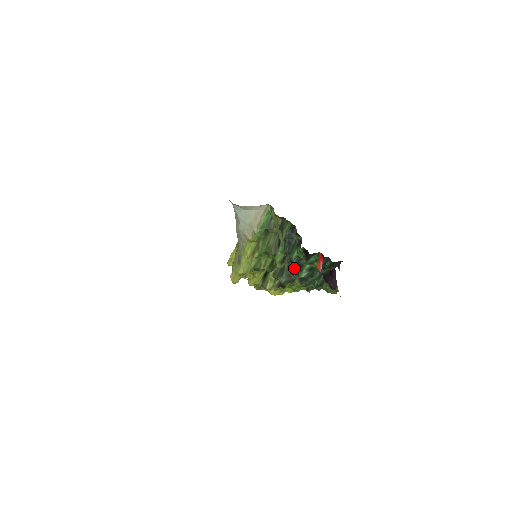
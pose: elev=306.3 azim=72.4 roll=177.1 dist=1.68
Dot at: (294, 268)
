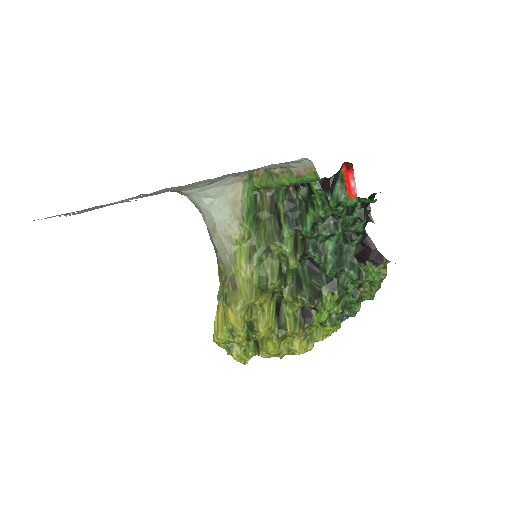
Dot at: (312, 274)
